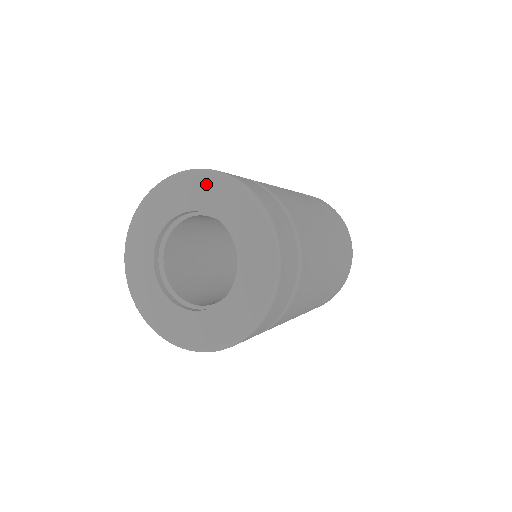
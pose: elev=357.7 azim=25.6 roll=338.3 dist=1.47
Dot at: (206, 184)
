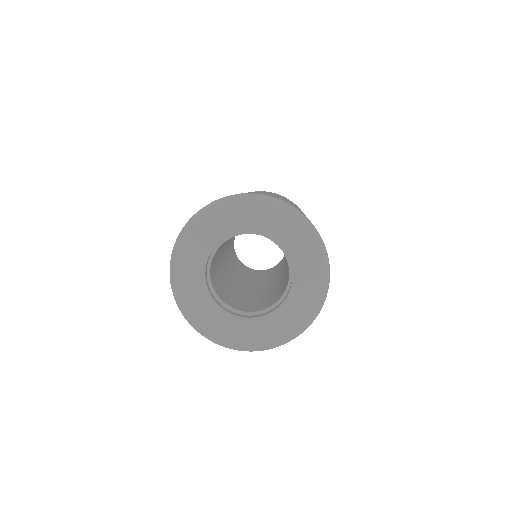
Dot at: (308, 241)
